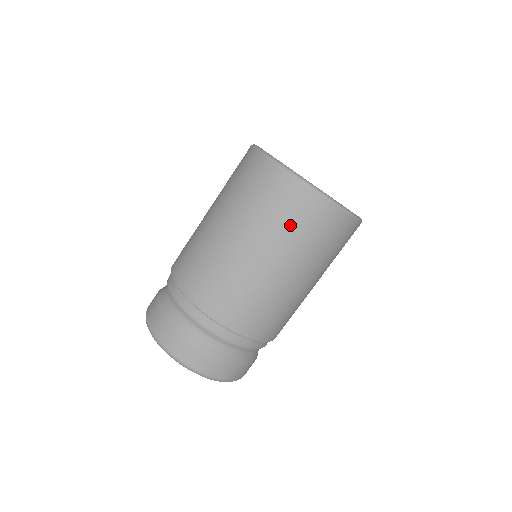
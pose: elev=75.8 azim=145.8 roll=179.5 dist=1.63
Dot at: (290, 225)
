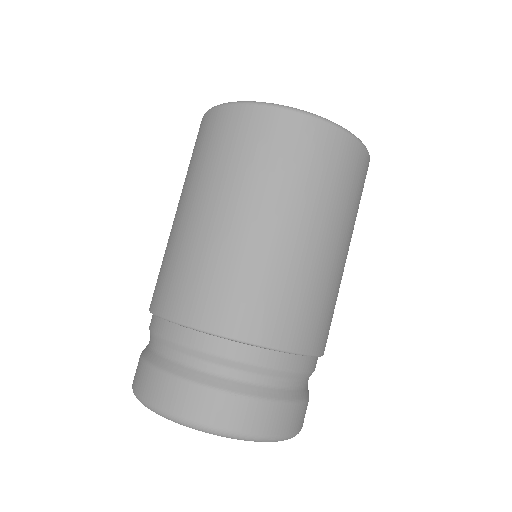
Dot at: (207, 155)
